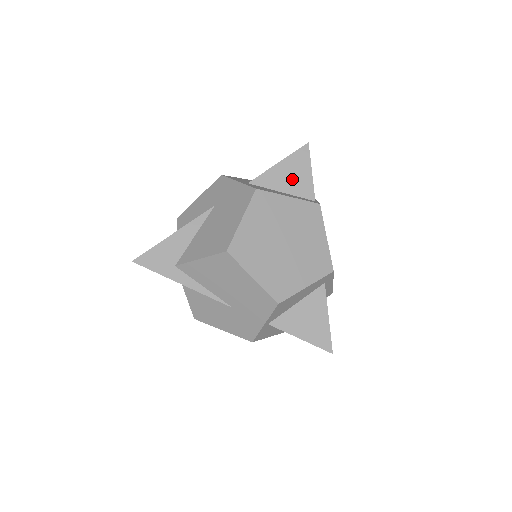
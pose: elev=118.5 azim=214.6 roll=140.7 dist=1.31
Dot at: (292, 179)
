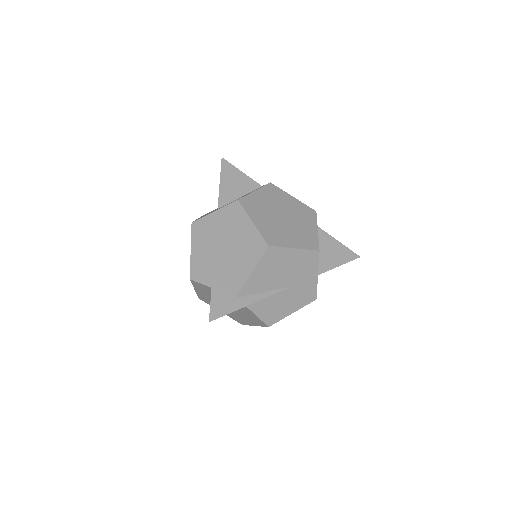
Dot at: (237, 185)
